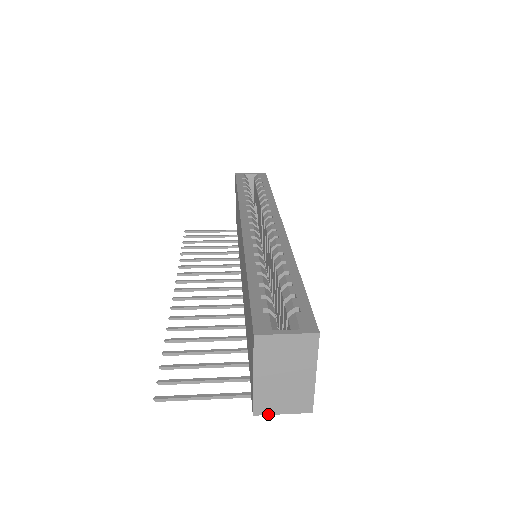
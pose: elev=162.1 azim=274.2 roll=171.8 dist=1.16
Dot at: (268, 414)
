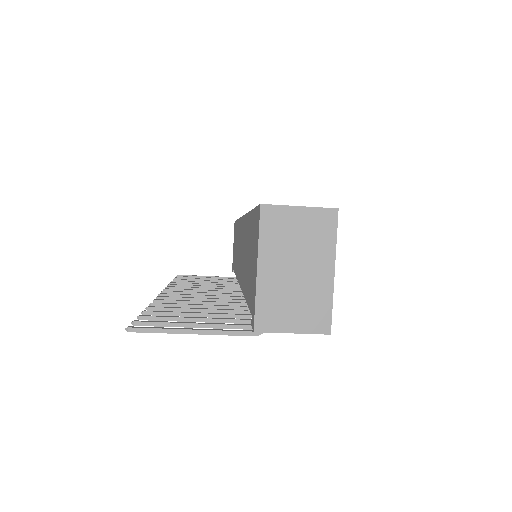
Dot at: (273, 331)
